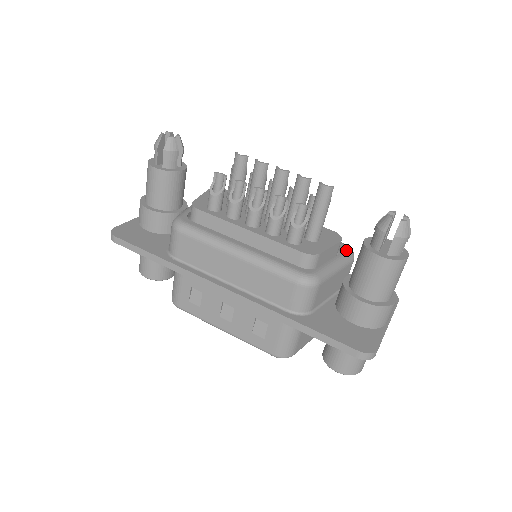
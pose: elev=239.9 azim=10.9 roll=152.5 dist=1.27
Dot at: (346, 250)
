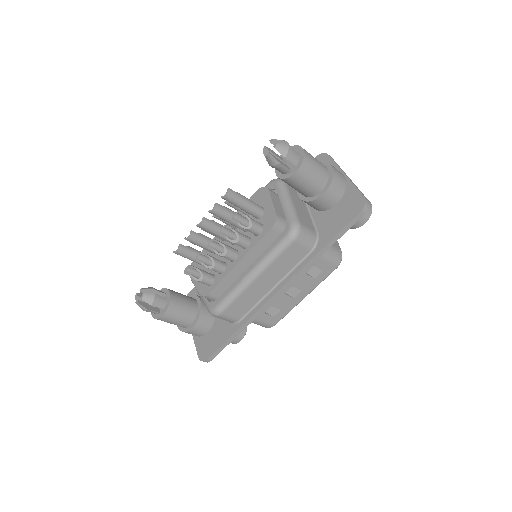
Dot at: (275, 185)
